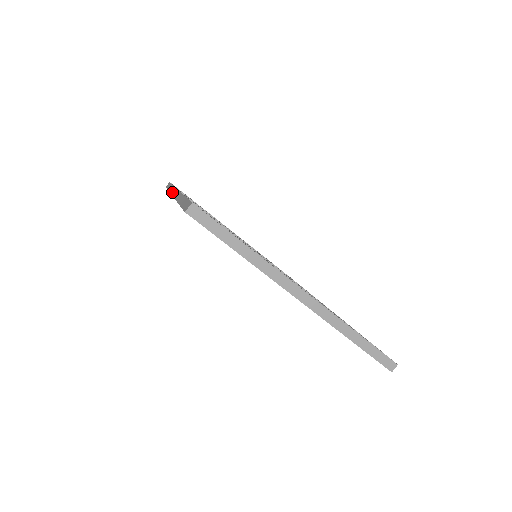
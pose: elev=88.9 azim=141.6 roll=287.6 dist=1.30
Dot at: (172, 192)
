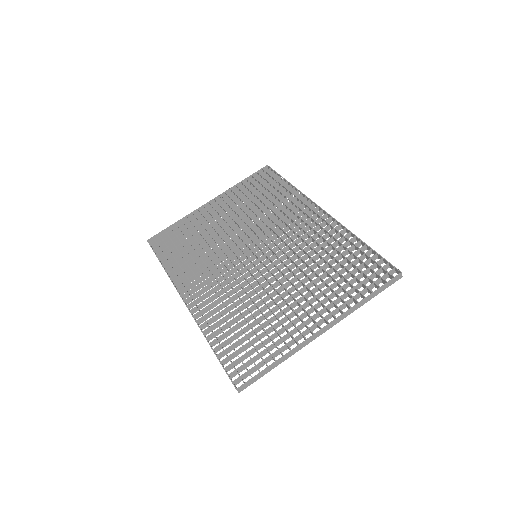
Dot at: occluded
